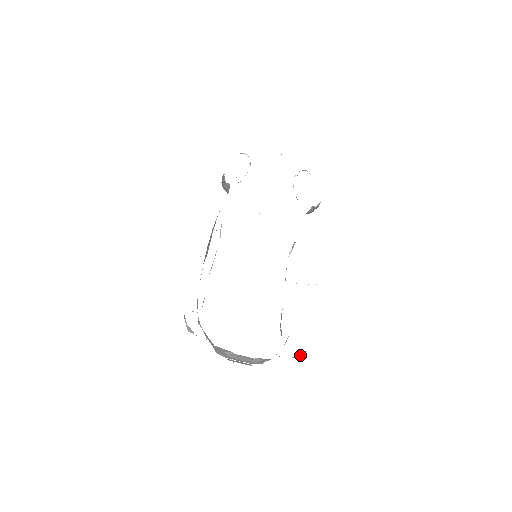
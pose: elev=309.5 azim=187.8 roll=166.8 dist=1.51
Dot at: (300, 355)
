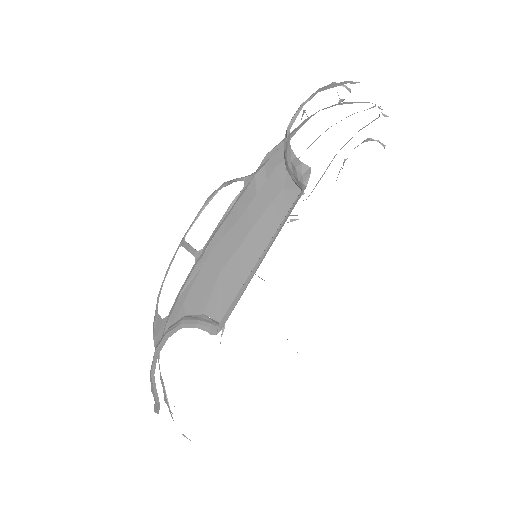
Dot at: occluded
